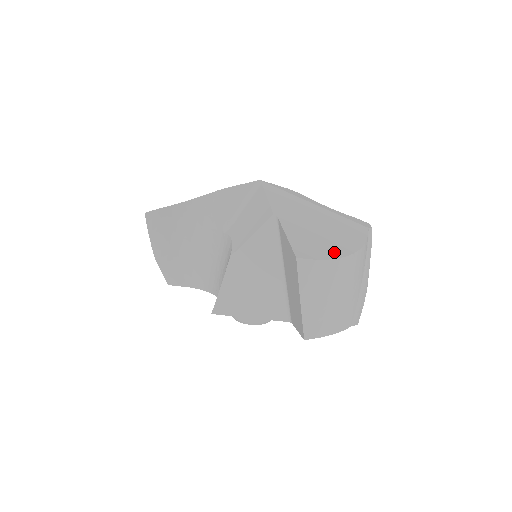
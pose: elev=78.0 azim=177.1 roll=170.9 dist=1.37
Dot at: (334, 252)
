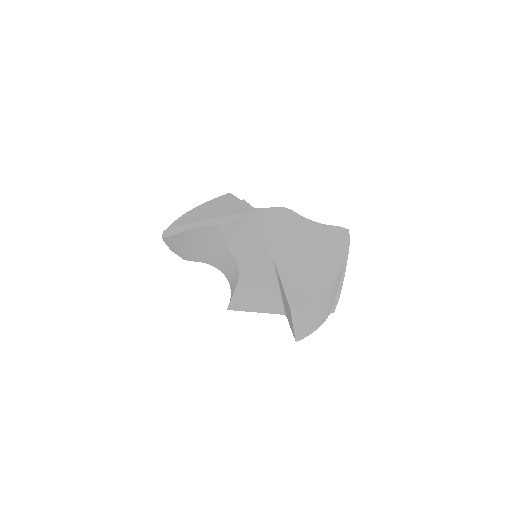
Dot at: (318, 289)
